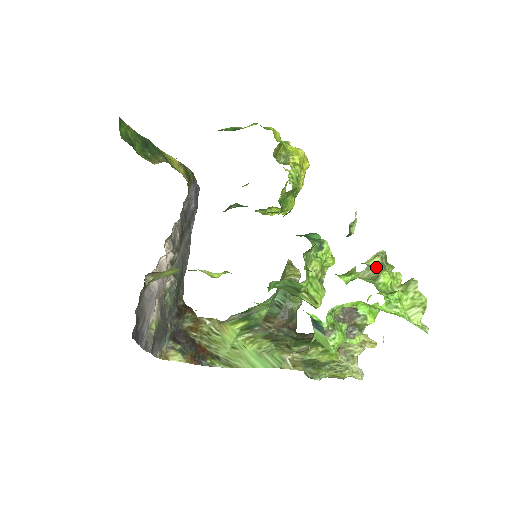
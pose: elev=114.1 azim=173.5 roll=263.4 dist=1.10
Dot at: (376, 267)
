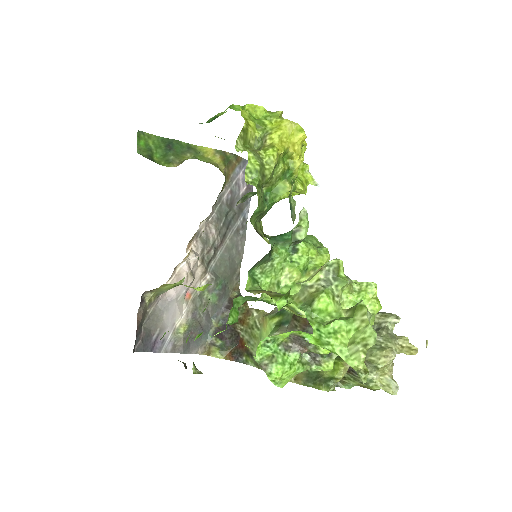
Dot at: (315, 287)
